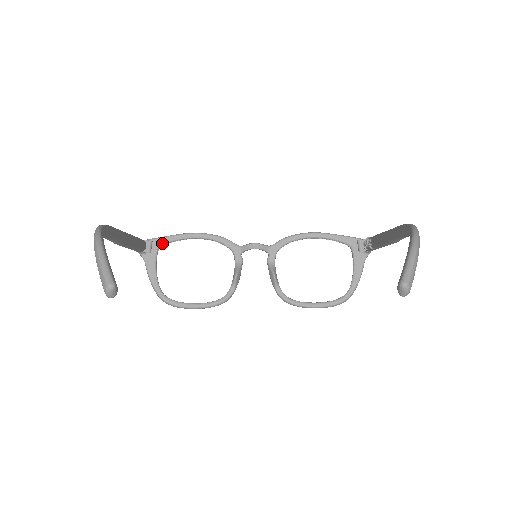
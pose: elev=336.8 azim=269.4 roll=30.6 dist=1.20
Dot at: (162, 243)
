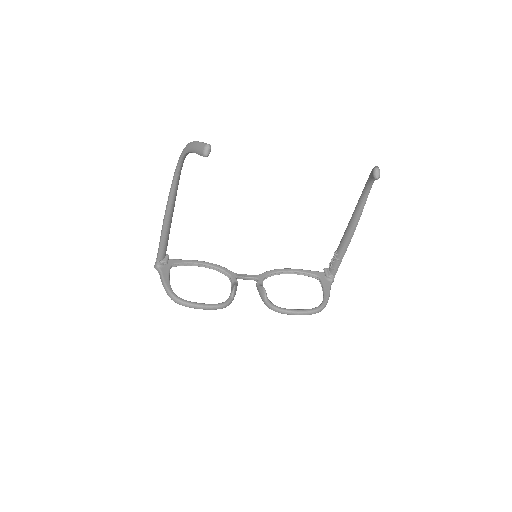
Dot at: (175, 262)
